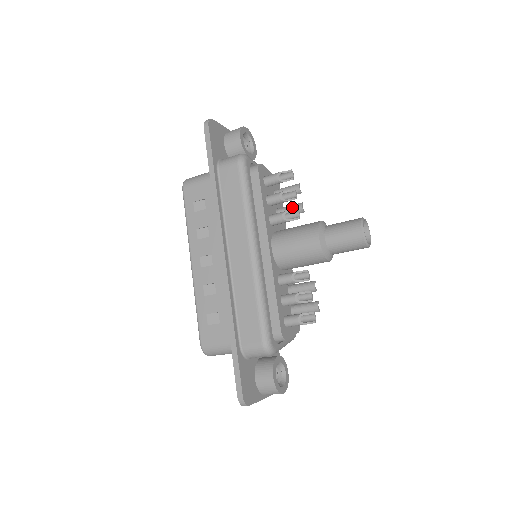
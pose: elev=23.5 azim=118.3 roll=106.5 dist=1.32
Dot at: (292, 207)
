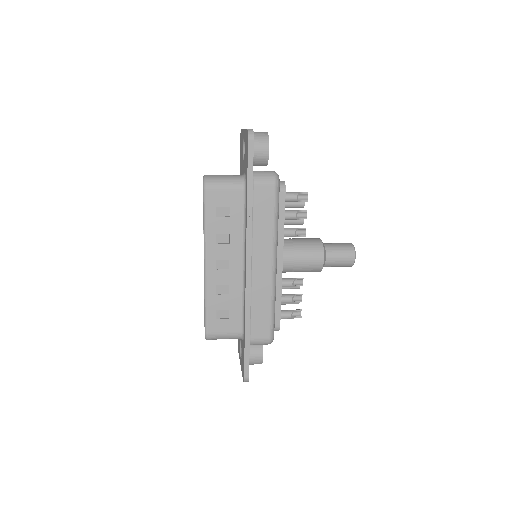
Dot at: occluded
